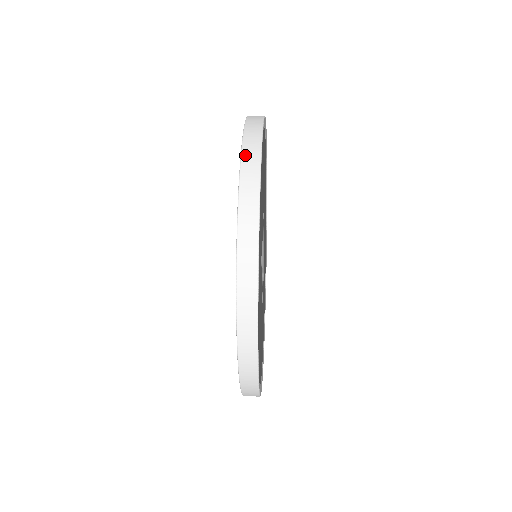
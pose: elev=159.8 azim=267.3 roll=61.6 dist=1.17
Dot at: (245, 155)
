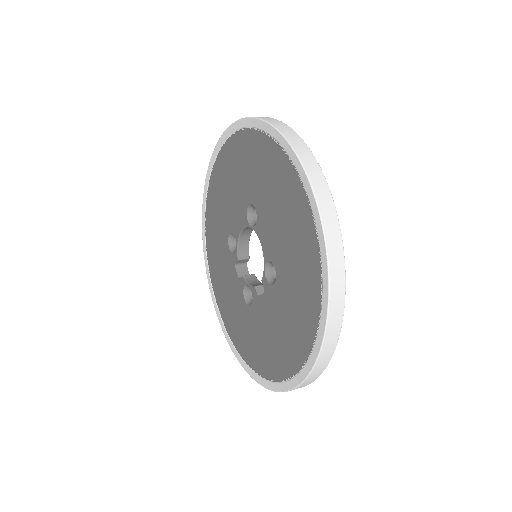
Dot at: (321, 202)
